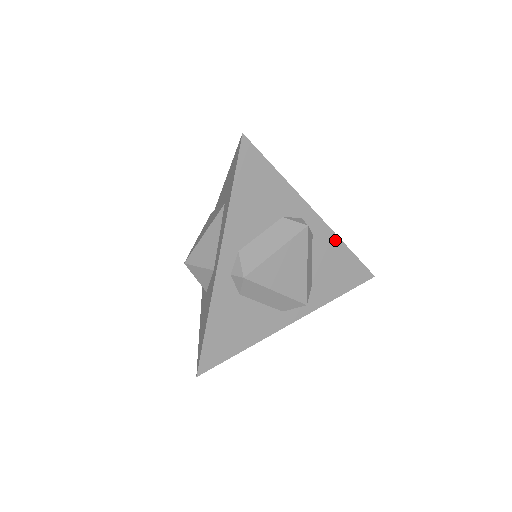
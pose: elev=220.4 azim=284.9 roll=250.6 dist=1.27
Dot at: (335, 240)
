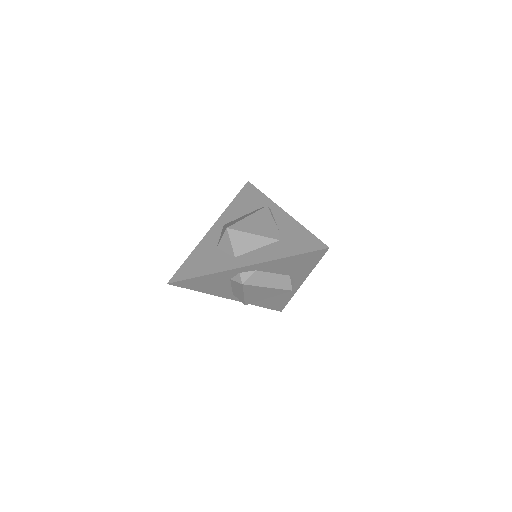
Dot at: (291, 294)
